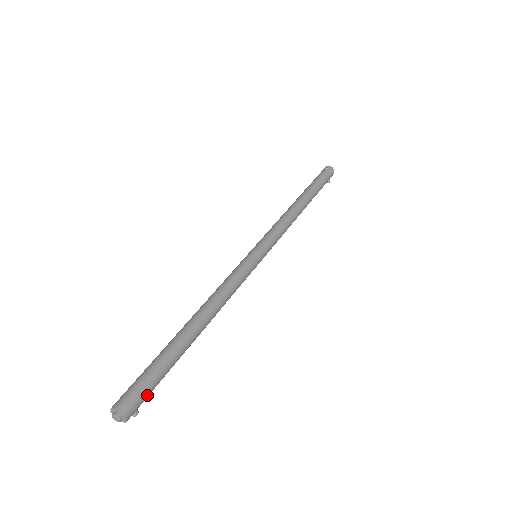
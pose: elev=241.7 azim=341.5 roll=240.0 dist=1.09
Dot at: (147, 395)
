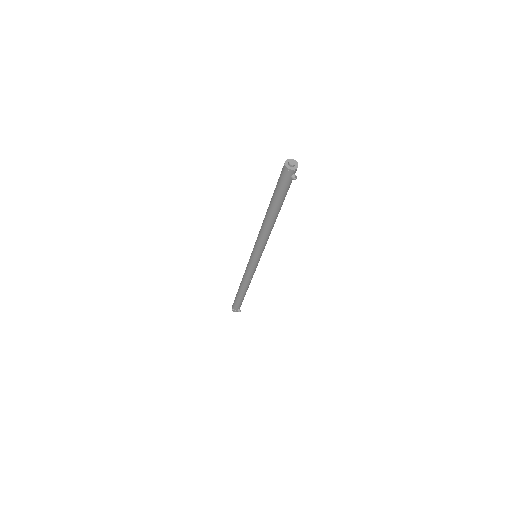
Dot at: occluded
